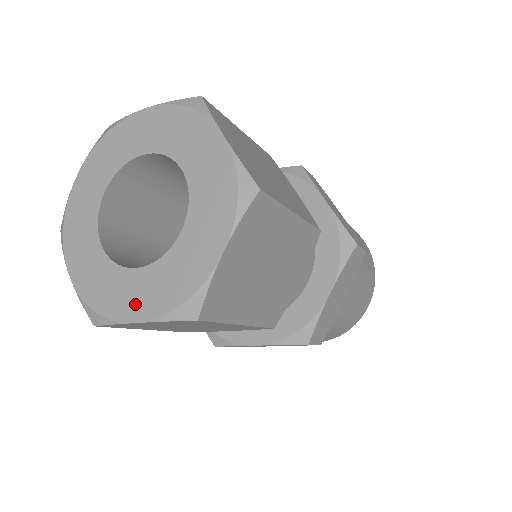
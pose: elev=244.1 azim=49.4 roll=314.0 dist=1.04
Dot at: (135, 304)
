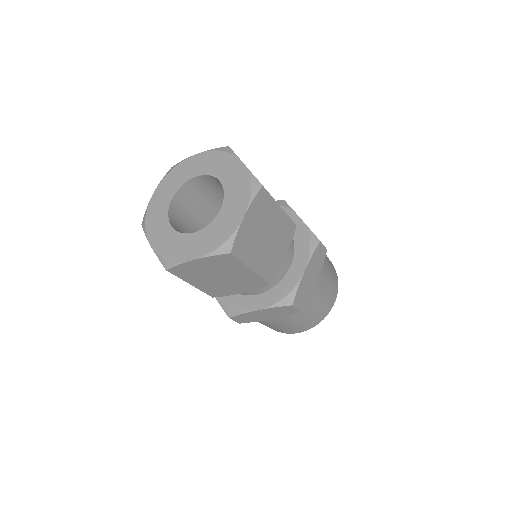
Dot at: (194, 250)
